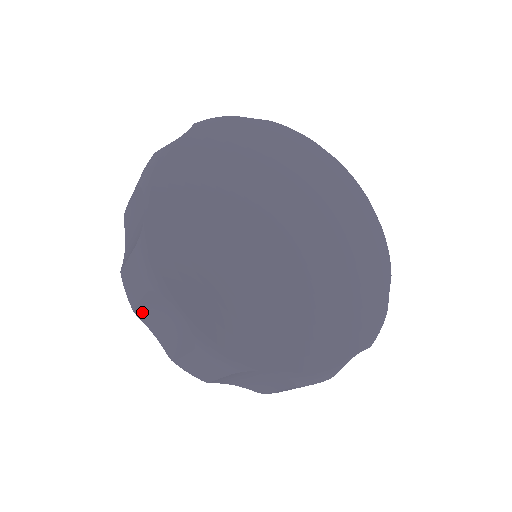
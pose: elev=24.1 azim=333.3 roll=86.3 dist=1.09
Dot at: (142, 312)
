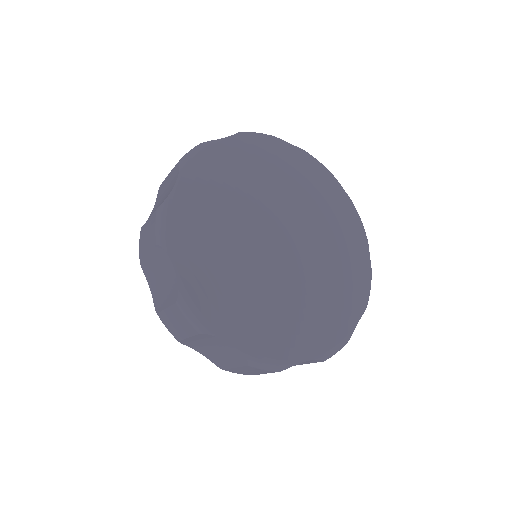
Dot at: occluded
